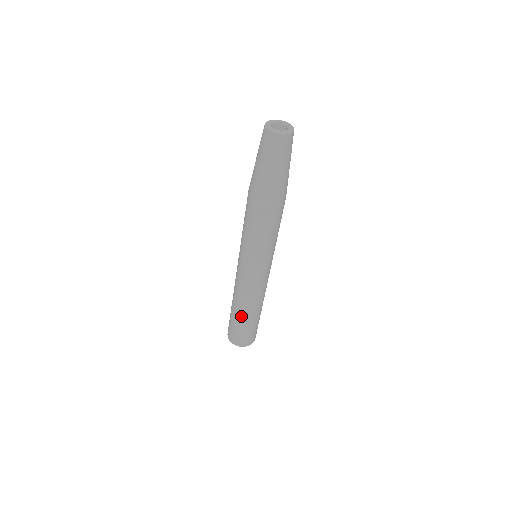
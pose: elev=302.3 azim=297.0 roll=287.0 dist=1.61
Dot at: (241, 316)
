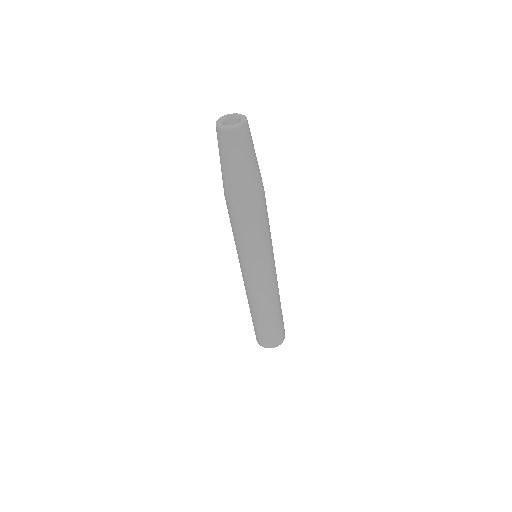
Dot at: (255, 317)
